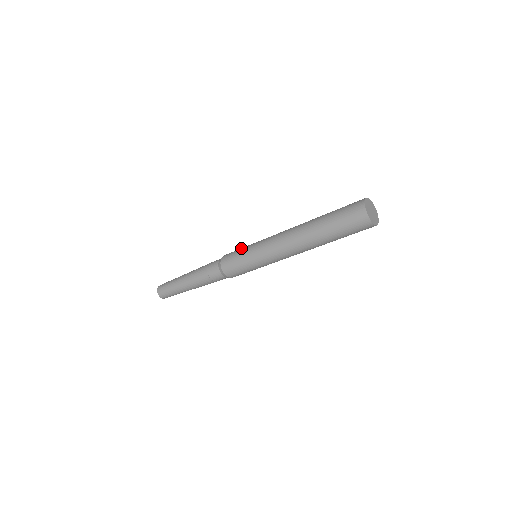
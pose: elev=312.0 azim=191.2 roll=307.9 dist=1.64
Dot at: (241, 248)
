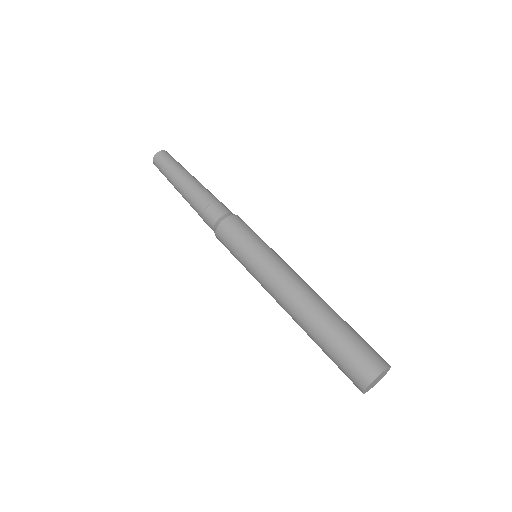
Dot at: (254, 233)
